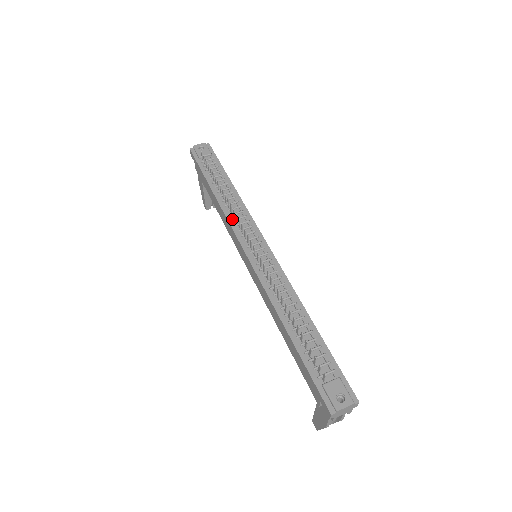
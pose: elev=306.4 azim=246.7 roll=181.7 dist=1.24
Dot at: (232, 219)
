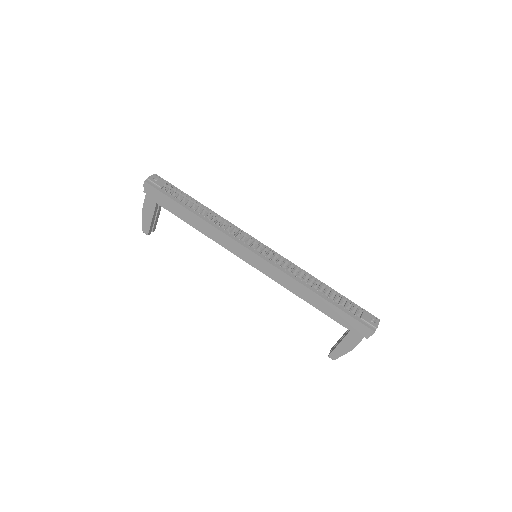
Dot at: (228, 232)
